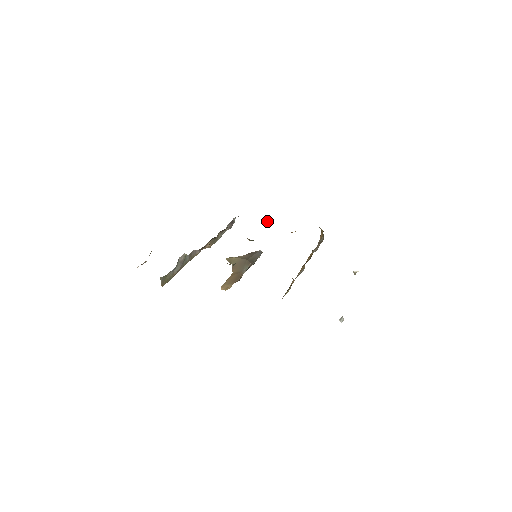
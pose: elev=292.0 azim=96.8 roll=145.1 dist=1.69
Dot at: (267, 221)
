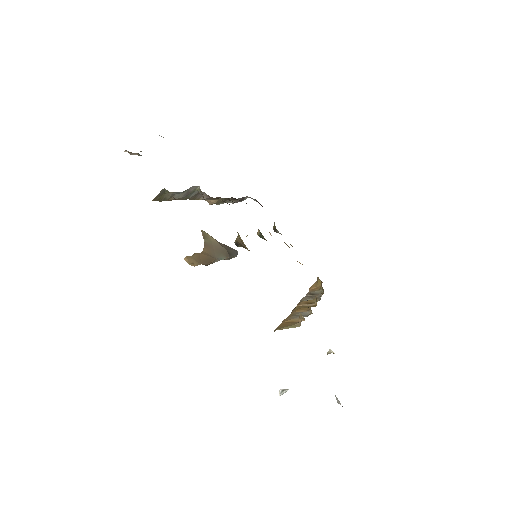
Dot at: occluded
